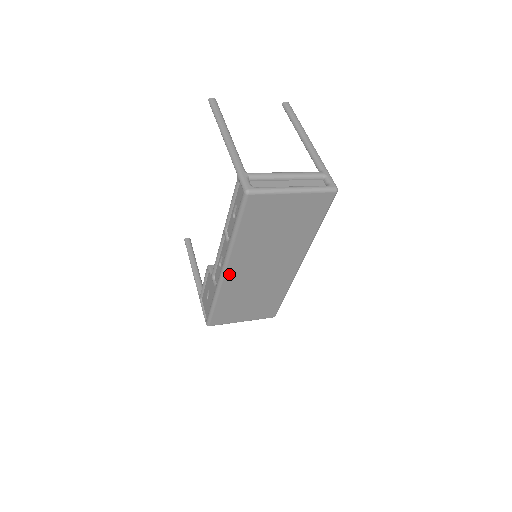
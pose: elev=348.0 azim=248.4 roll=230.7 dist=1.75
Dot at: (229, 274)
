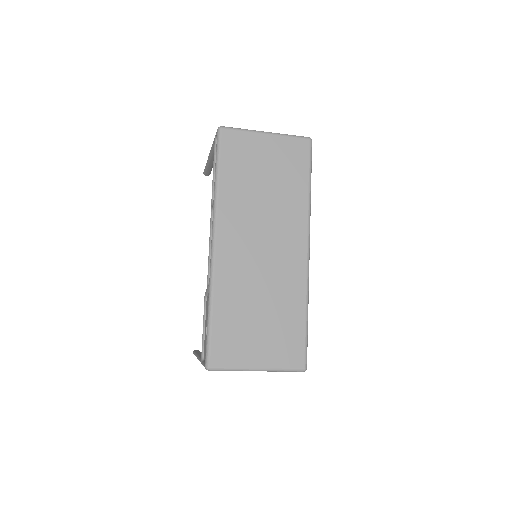
Dot at: (221, 250)
